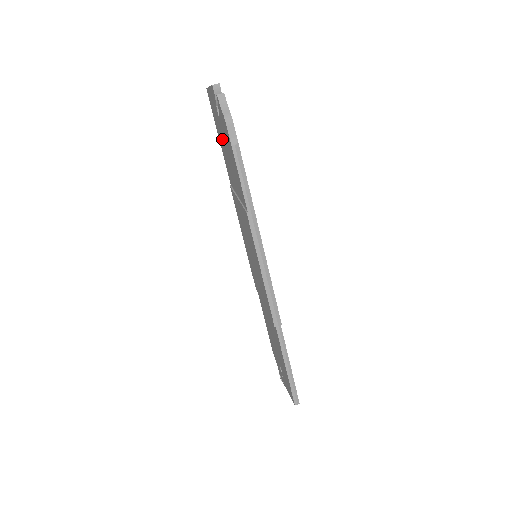
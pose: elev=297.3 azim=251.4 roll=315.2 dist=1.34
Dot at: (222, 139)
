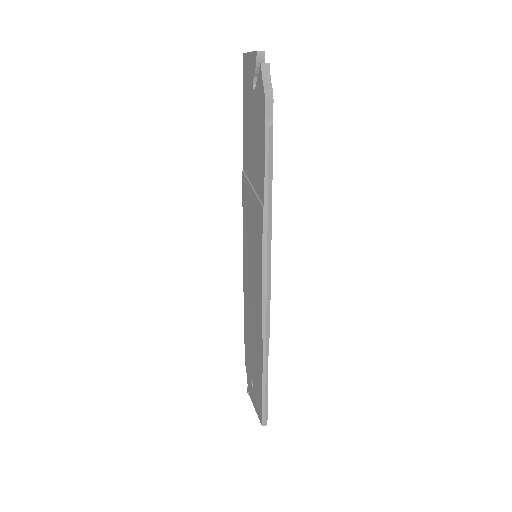
Dot at: (249, 116)
